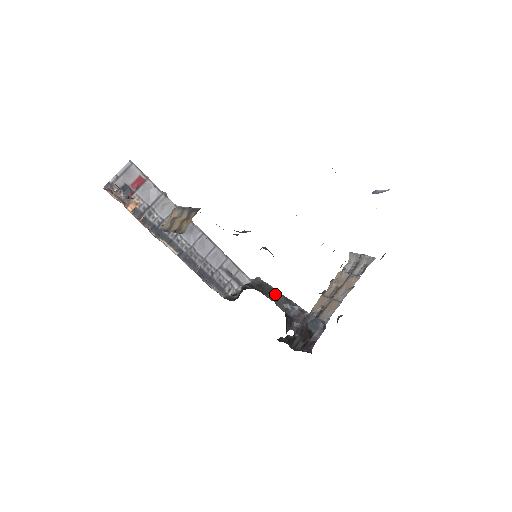
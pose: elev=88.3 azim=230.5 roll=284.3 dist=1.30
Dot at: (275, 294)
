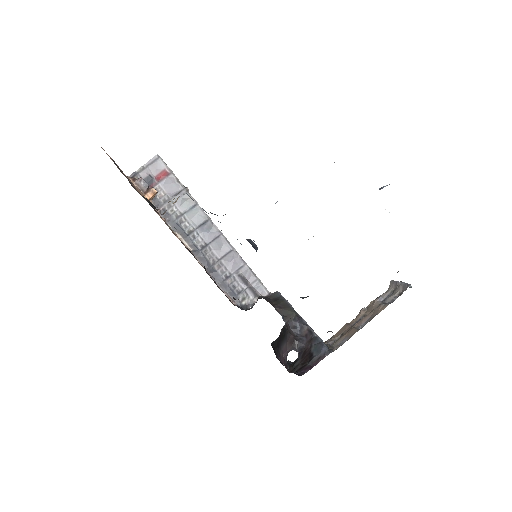
Dot at: (288, 309)
